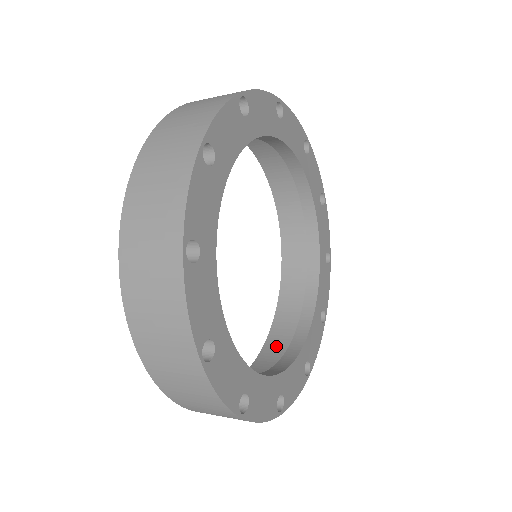
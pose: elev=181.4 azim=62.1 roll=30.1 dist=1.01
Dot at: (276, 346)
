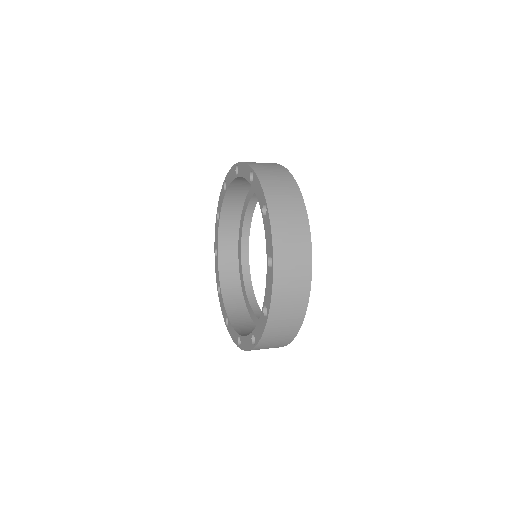
Dot at: (245, 330)
